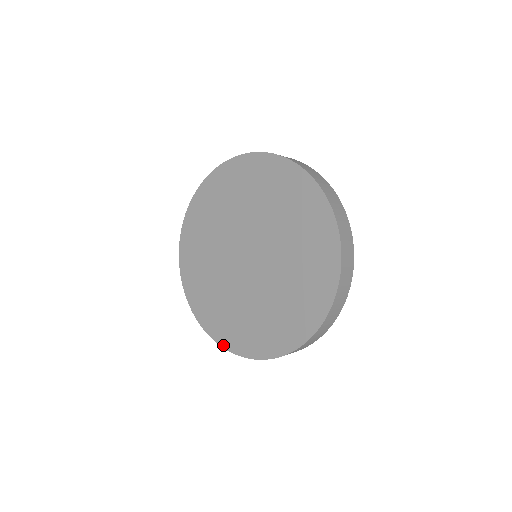
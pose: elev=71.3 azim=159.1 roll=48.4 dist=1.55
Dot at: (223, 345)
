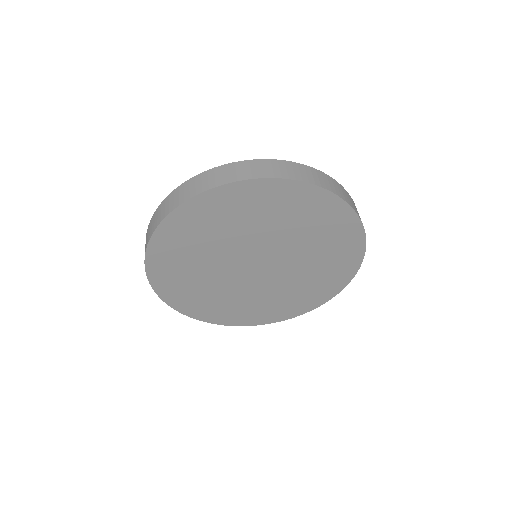
Dot at: (291, 317)
